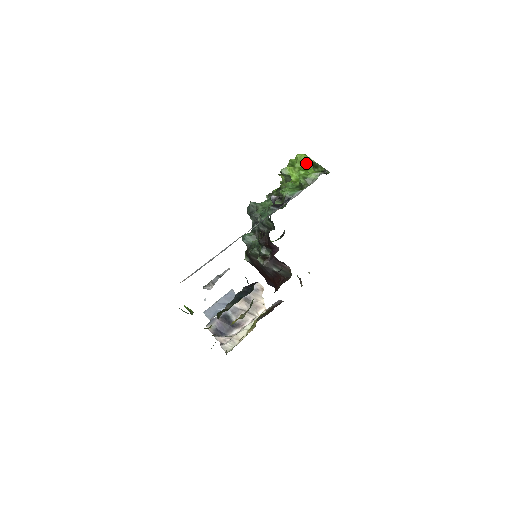
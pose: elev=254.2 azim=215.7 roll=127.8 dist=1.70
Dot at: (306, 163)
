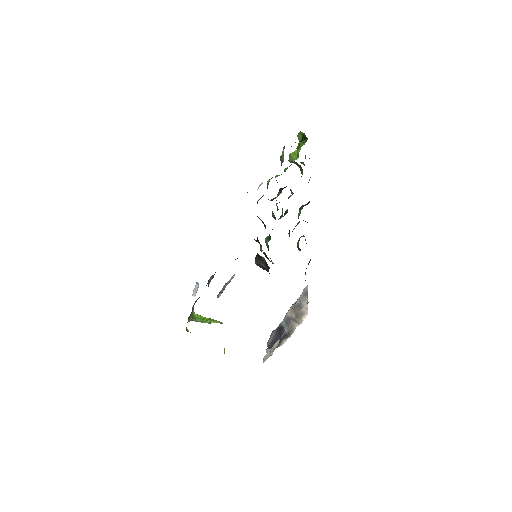
Dot at: occluded
